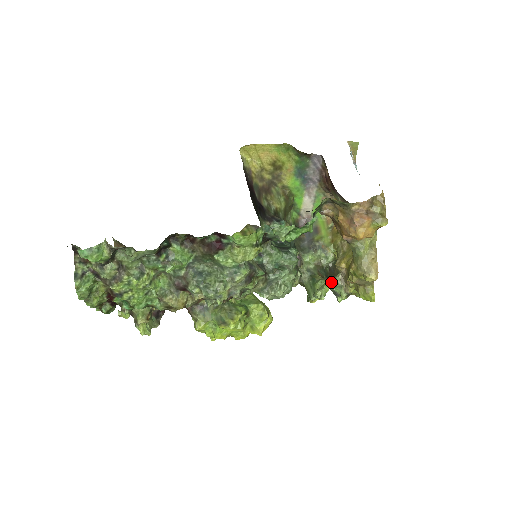
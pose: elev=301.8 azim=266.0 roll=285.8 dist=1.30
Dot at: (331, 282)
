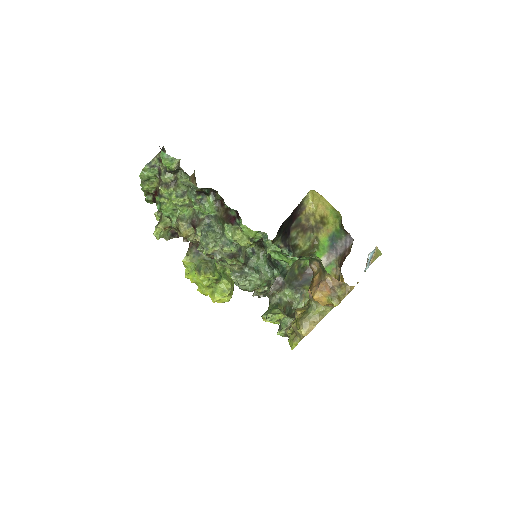
Dot at: (284, 317)
